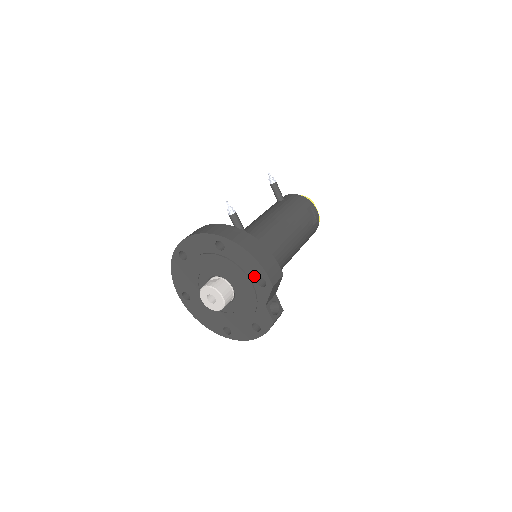
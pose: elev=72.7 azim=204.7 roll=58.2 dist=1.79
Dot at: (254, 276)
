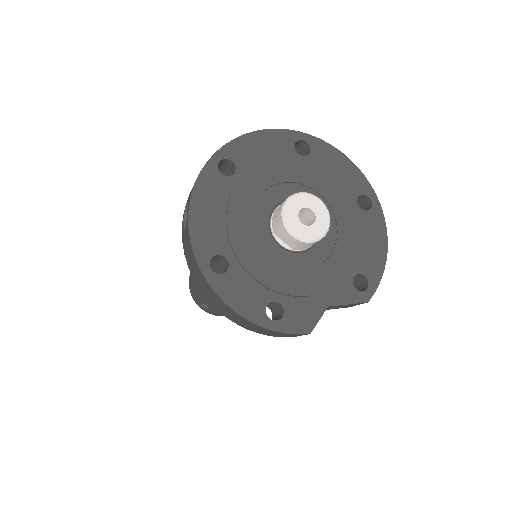
Dot at: (361, 268)
